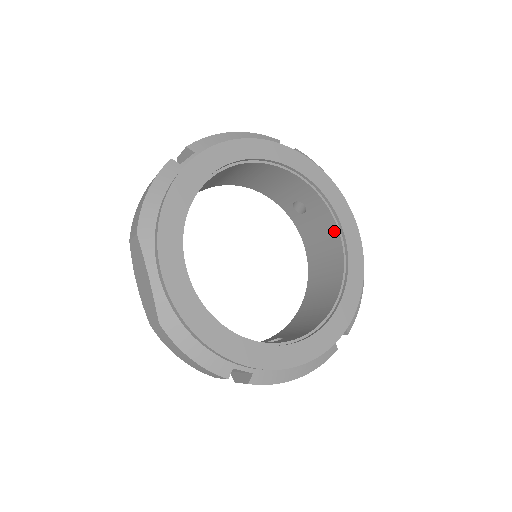
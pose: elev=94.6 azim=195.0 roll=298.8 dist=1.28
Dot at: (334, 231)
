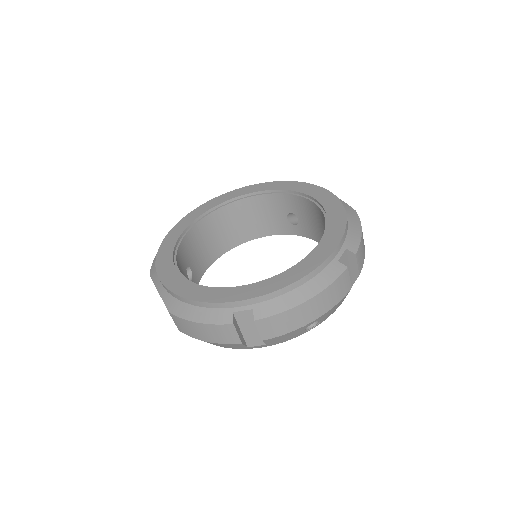
Dot at: (311, 205)
